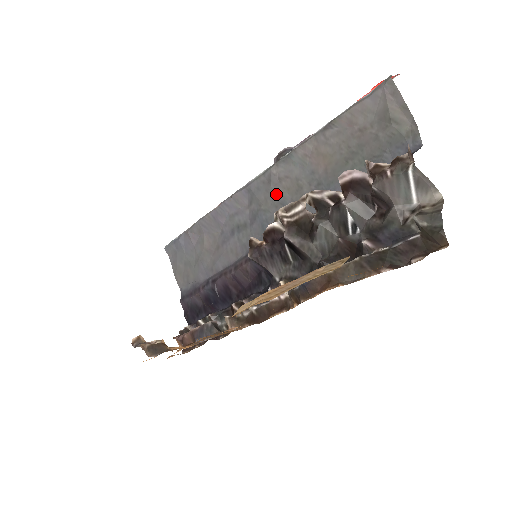
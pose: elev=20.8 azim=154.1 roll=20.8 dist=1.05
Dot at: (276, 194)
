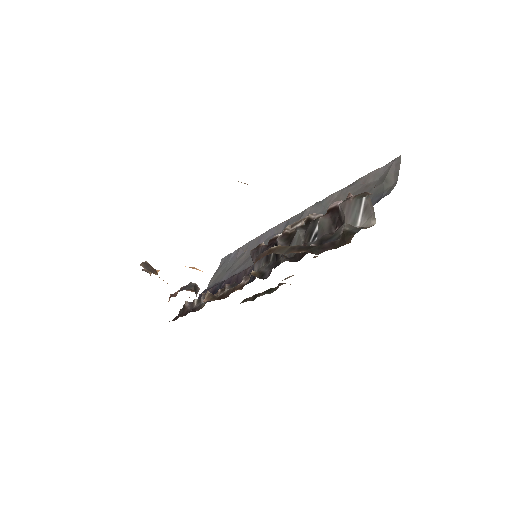
Dot at: occluded
